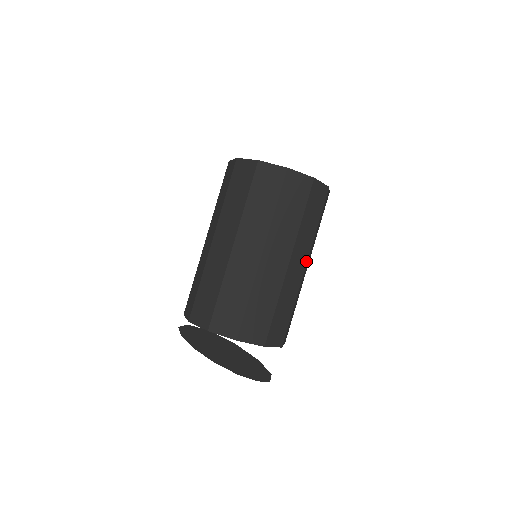
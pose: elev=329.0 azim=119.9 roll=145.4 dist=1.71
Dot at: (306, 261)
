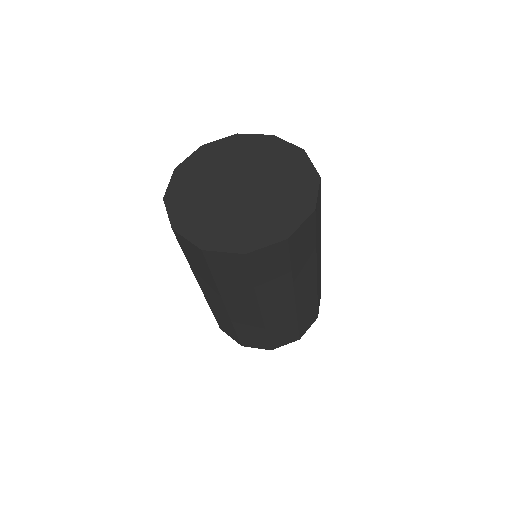
Dot at: (315, 271)
